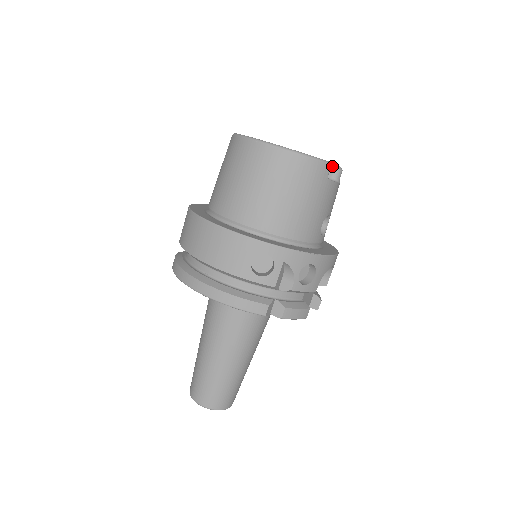
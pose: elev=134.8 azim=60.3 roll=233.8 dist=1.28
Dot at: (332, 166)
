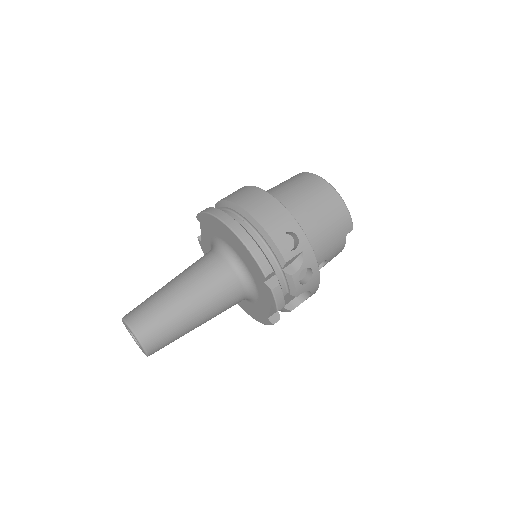
Dot at: occluded
